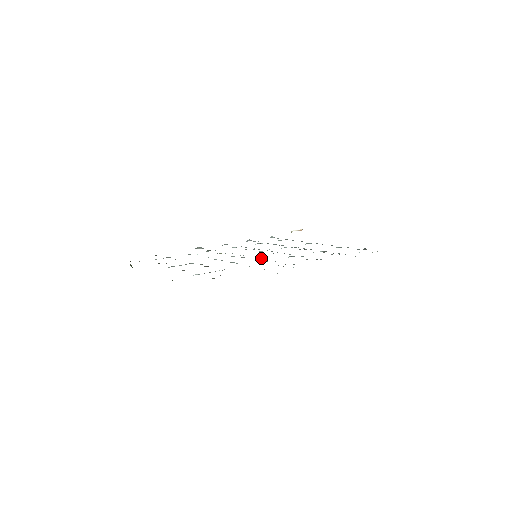
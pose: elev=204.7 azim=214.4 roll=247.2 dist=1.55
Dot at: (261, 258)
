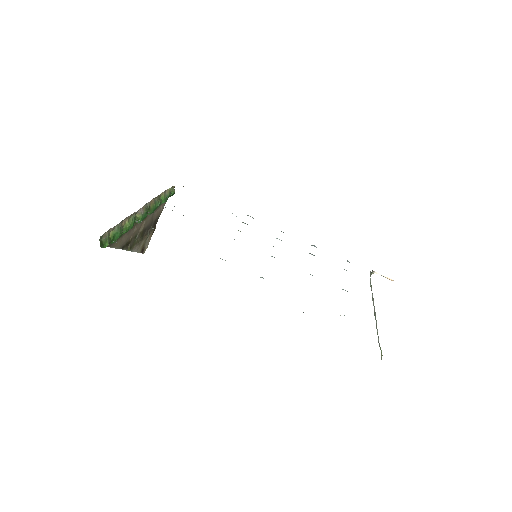
Dot at: occluded
